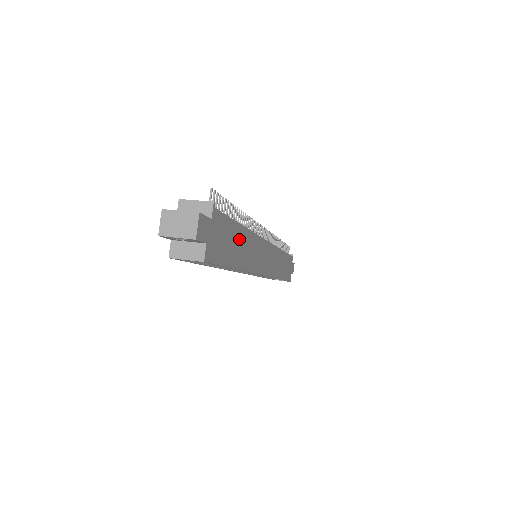
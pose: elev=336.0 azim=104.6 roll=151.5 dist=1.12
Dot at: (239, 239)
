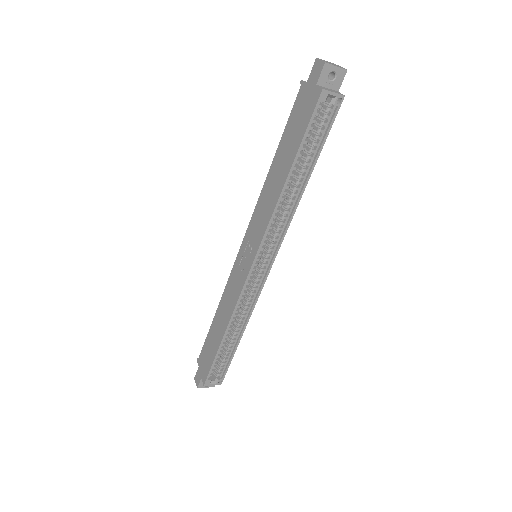
Dot at: occluded
